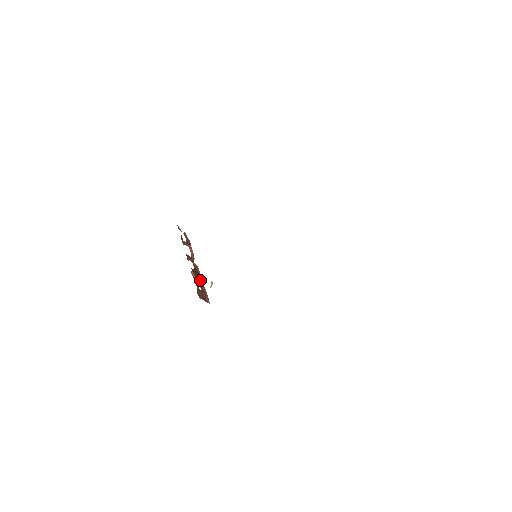
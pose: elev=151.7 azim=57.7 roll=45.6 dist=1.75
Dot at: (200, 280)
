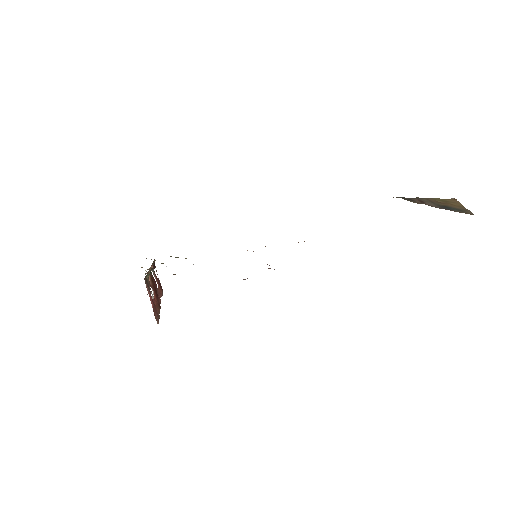
Dot at: (156, 303)
